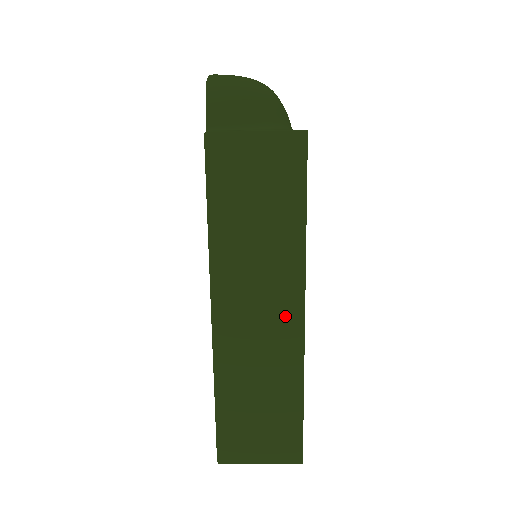
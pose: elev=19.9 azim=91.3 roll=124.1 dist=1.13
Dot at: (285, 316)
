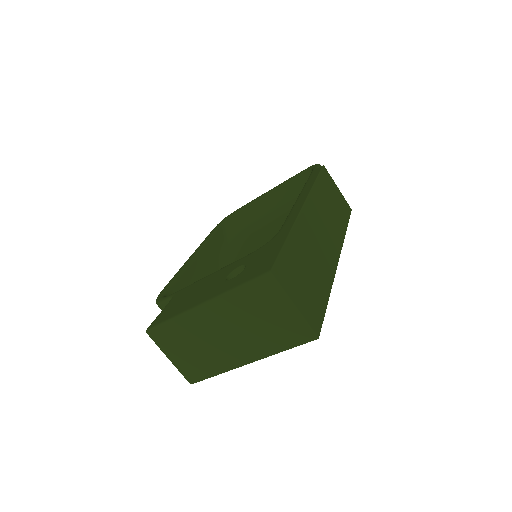
Dot at: (332, 249)
